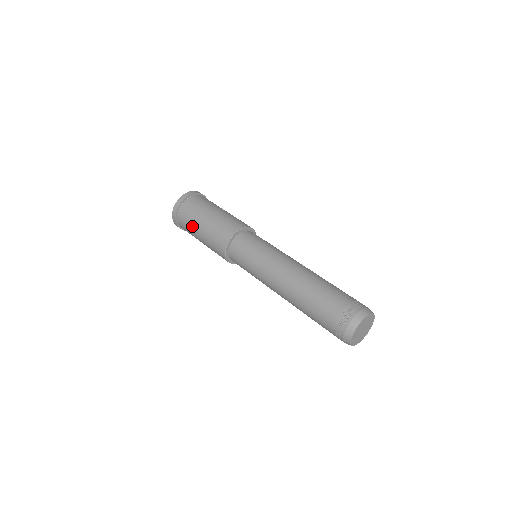
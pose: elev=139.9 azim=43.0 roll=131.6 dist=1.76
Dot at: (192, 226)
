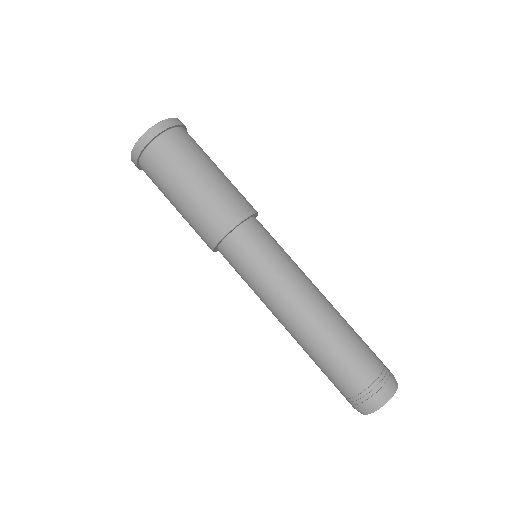
Dot at: occluded
